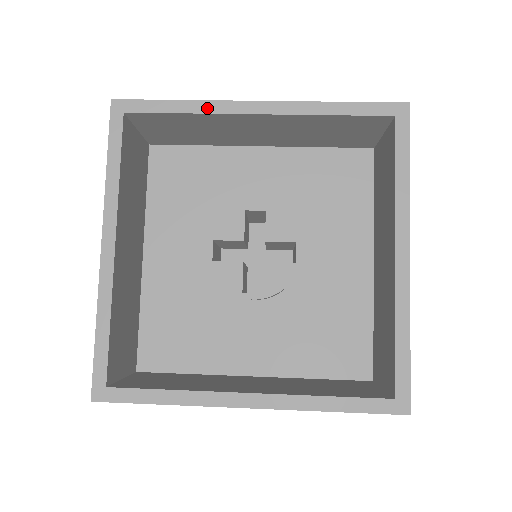
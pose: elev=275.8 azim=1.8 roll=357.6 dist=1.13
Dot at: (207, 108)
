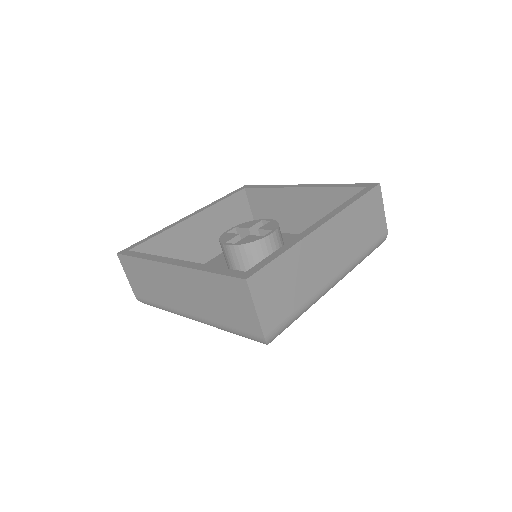
Dot at: (279, 186)
